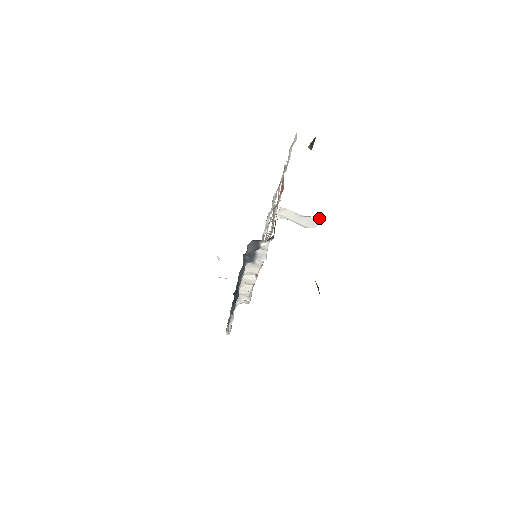
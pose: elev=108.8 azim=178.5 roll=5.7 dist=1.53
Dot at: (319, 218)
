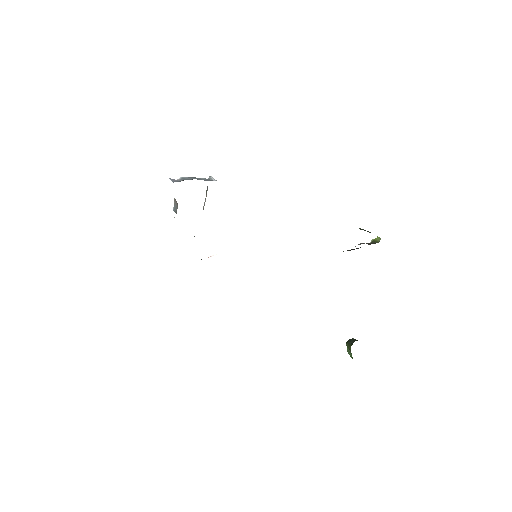
Dot at: occluded
